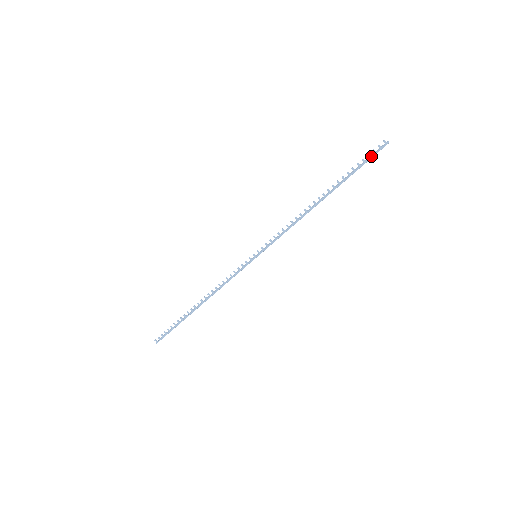
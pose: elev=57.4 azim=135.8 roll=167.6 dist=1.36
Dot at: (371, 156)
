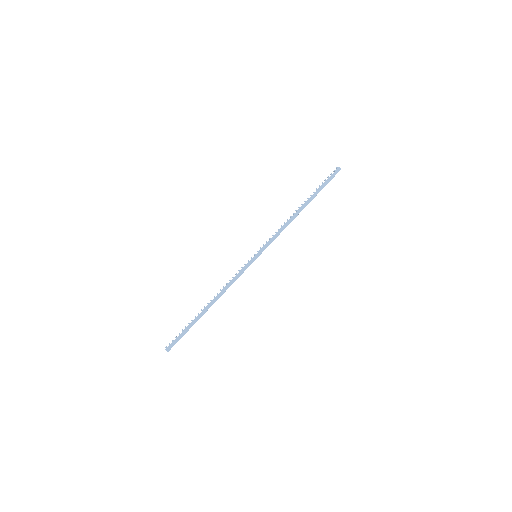
Dot at: (330, 177)
